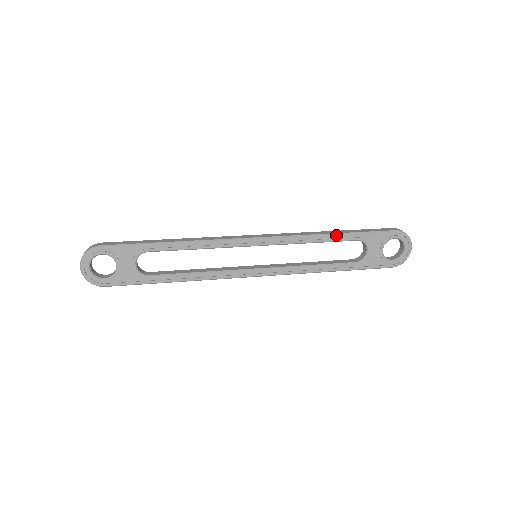
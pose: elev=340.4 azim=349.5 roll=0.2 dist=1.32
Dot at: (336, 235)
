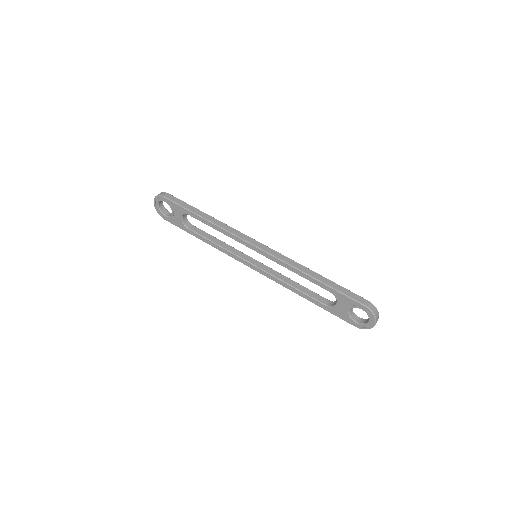
Dot at: (313, 279)
